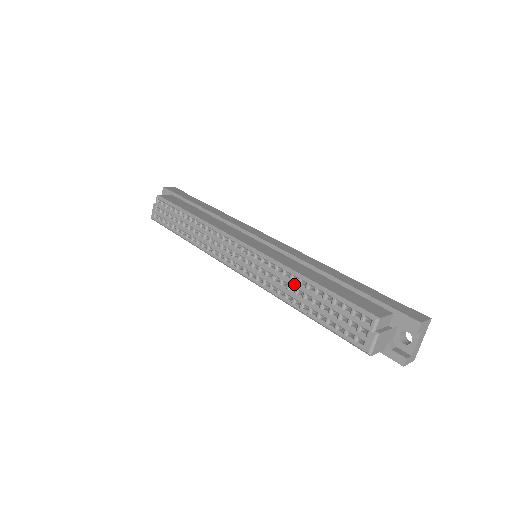
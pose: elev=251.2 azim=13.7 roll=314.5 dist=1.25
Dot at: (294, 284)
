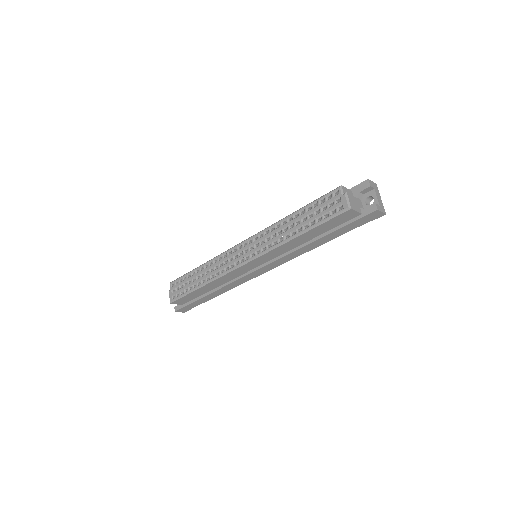
Dot at: (285, 225)
